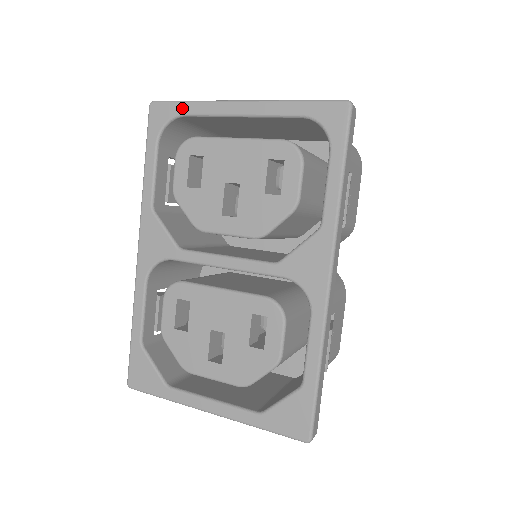
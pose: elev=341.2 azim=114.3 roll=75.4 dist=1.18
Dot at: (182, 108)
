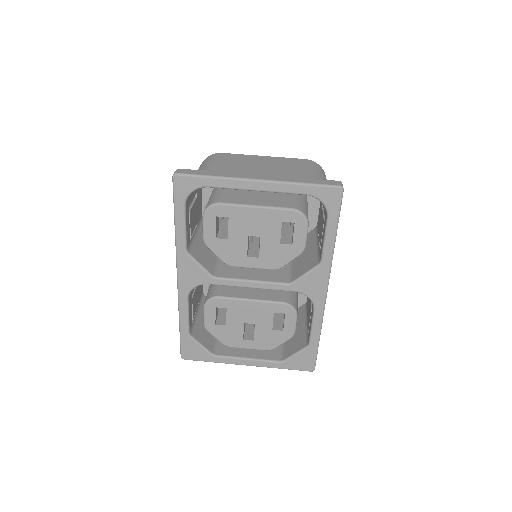
Dot at: (205, 182)
